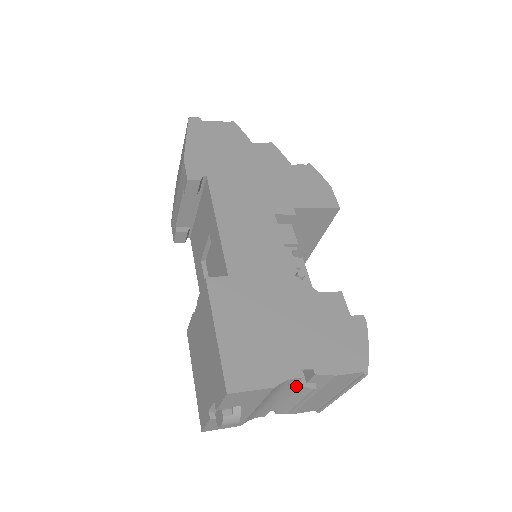
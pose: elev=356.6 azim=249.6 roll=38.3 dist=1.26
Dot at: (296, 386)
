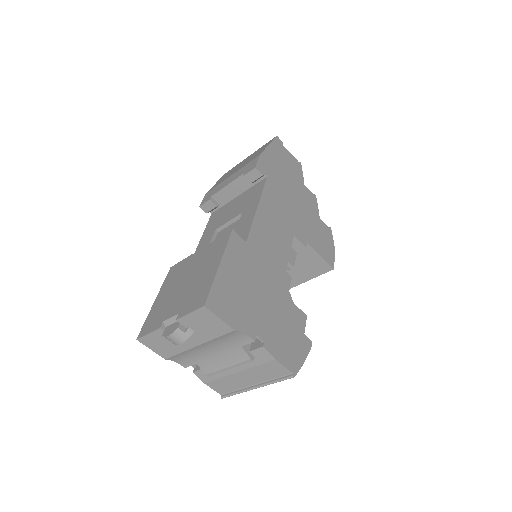
Dot at: (241, 348)
